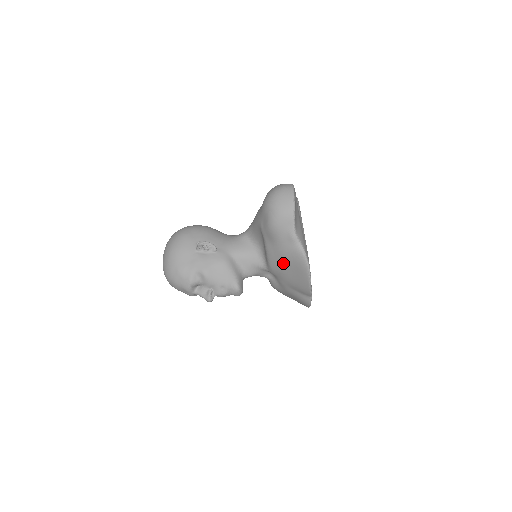
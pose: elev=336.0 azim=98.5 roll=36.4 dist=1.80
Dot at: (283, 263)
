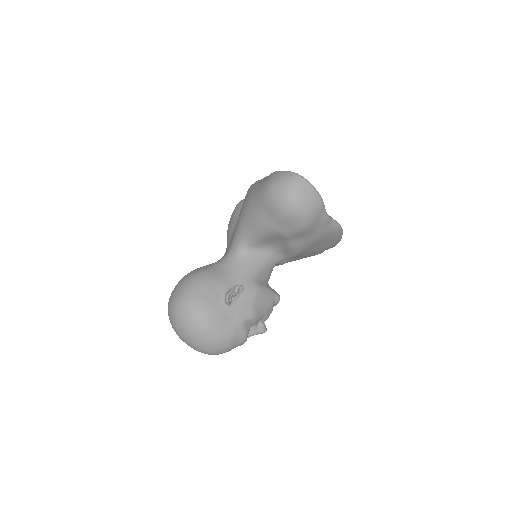
Dot at: (313, 245)
